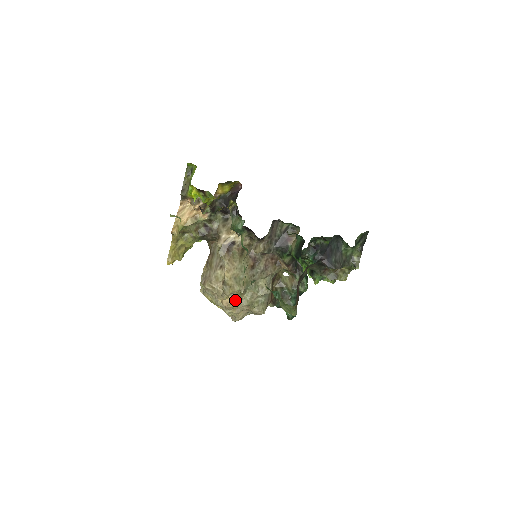
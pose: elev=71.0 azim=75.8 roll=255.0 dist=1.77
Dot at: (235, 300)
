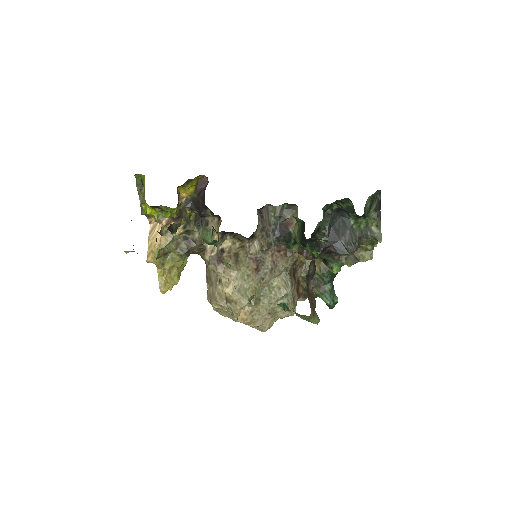
Dot at: (250, 313)
